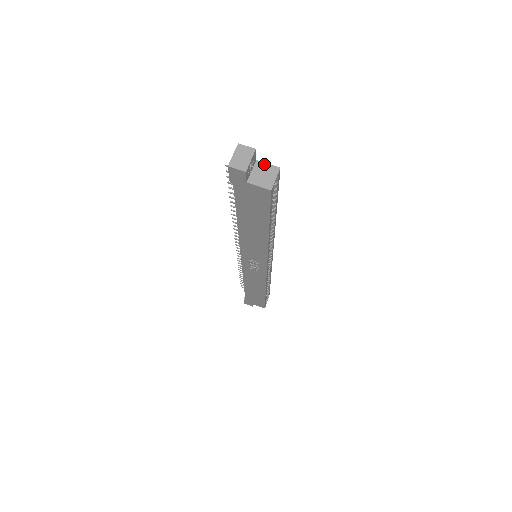
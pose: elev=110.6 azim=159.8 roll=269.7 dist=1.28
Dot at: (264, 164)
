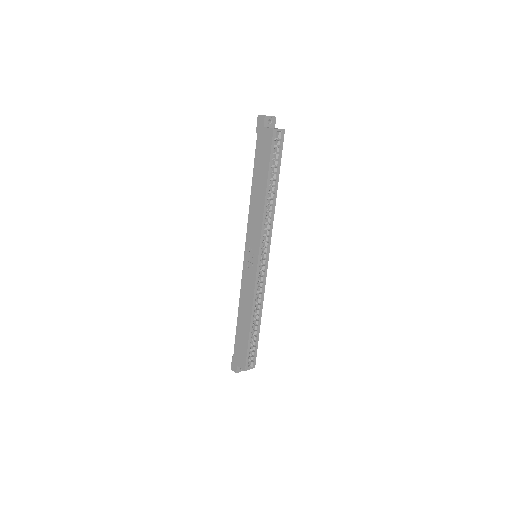
Dot at: occluded
